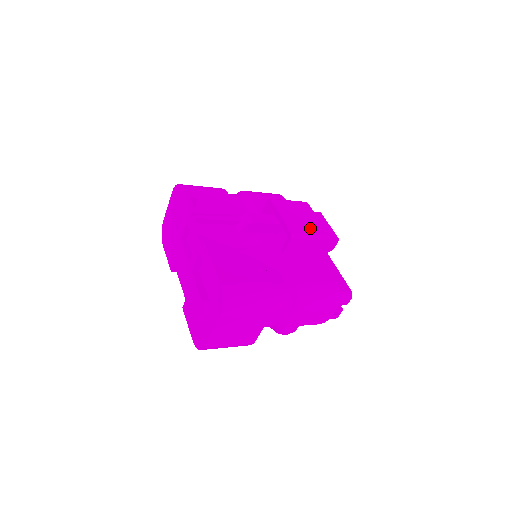
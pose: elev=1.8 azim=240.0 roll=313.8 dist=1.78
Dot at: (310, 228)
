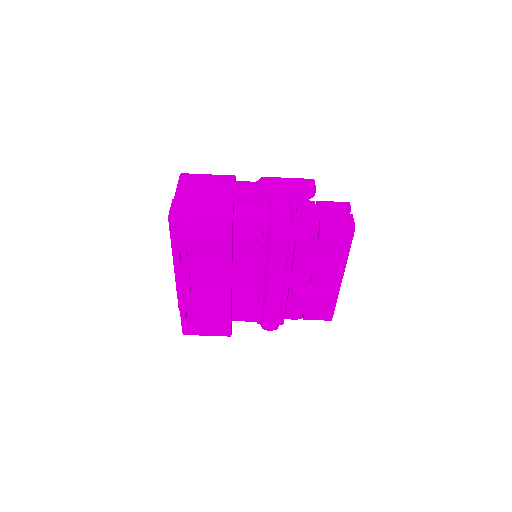
Dot at: occluded
